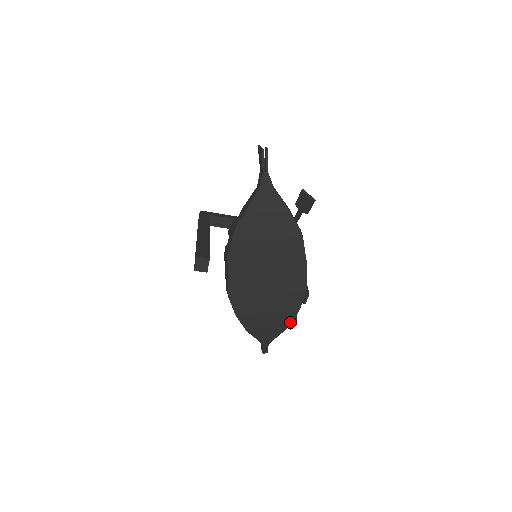
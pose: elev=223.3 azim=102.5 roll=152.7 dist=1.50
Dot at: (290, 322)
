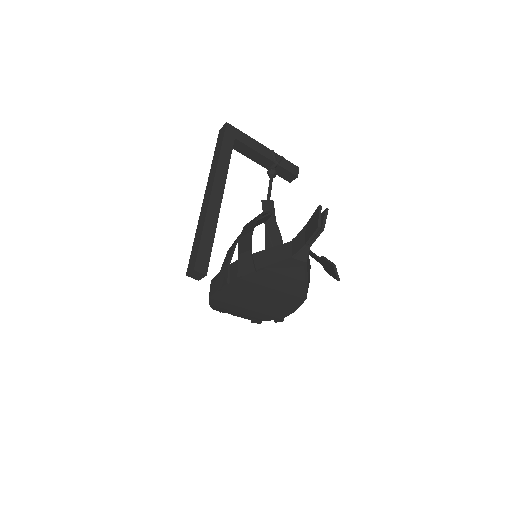
Dot at: (255, 319)
